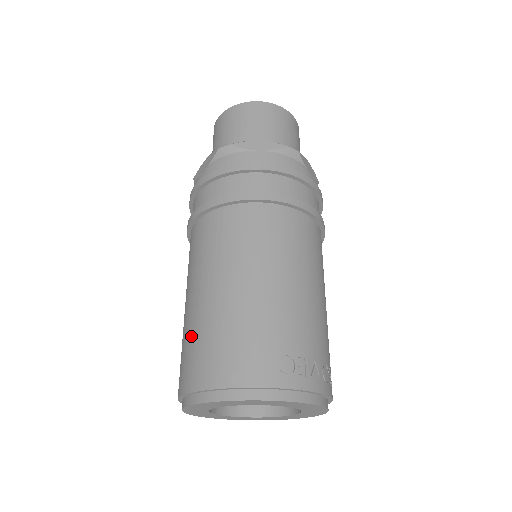
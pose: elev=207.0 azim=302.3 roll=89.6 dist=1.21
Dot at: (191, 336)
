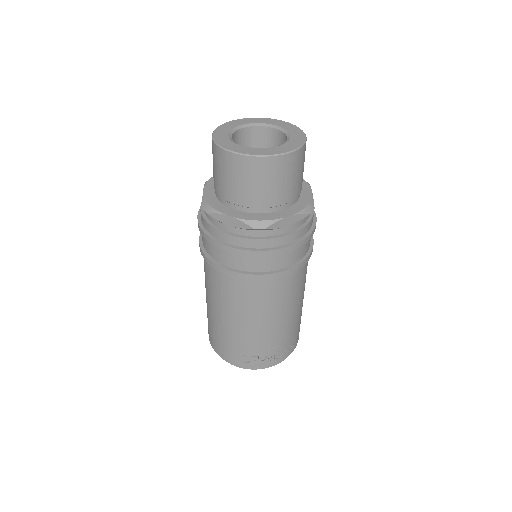
Dot at: occluded
